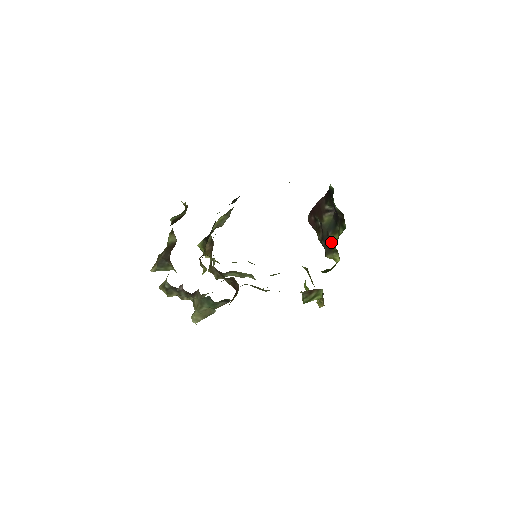
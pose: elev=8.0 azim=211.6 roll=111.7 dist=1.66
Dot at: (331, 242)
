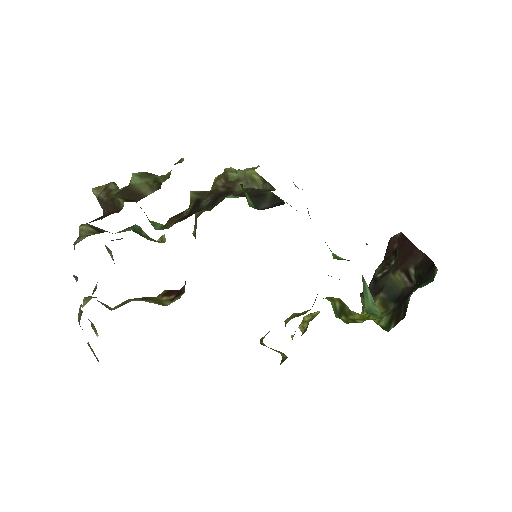
Dot at: occluded
